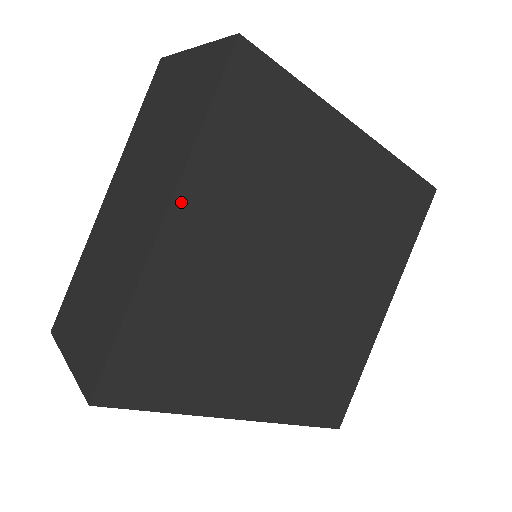
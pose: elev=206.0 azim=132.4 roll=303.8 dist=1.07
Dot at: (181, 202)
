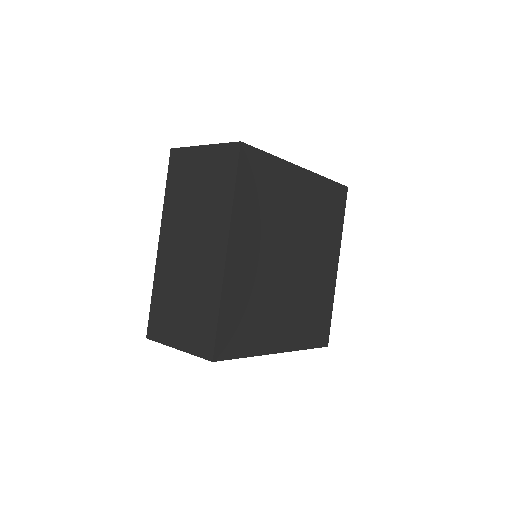
Dot at: (232, 239)
